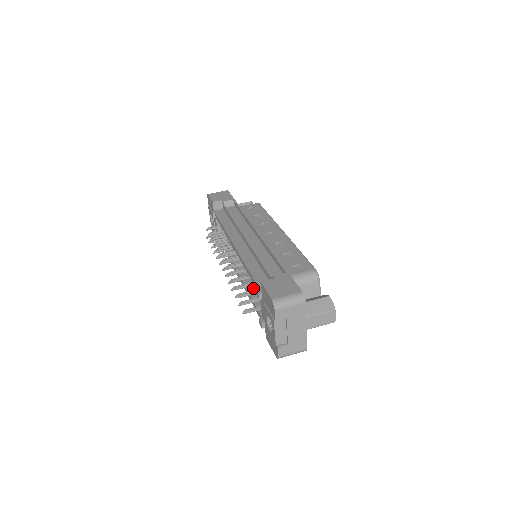
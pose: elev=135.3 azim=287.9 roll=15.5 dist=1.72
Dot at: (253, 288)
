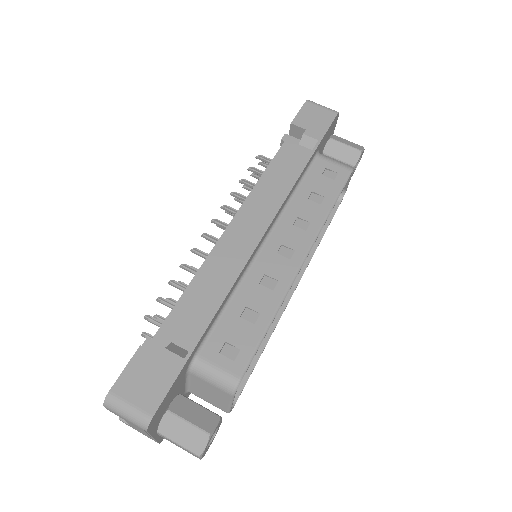
Dot at: occluded
